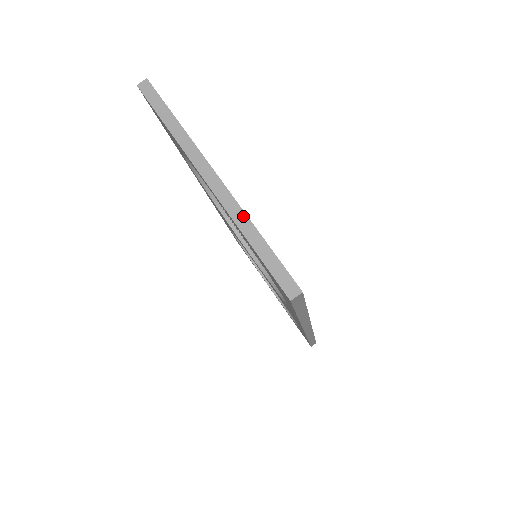
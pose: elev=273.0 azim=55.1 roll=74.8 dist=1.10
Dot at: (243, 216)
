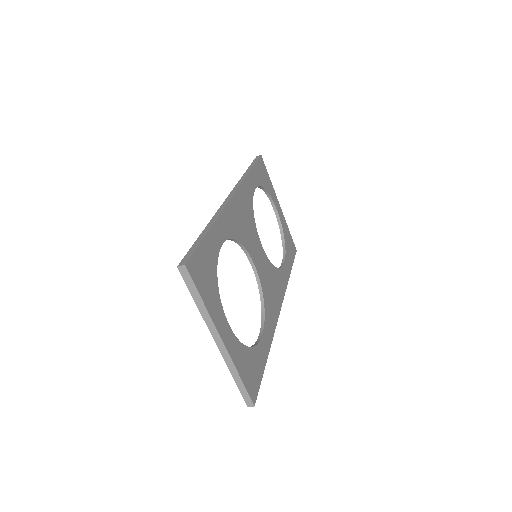
Dot at: (233, 366)
